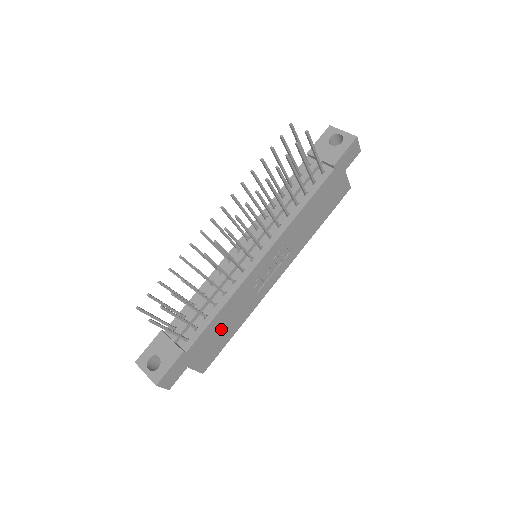
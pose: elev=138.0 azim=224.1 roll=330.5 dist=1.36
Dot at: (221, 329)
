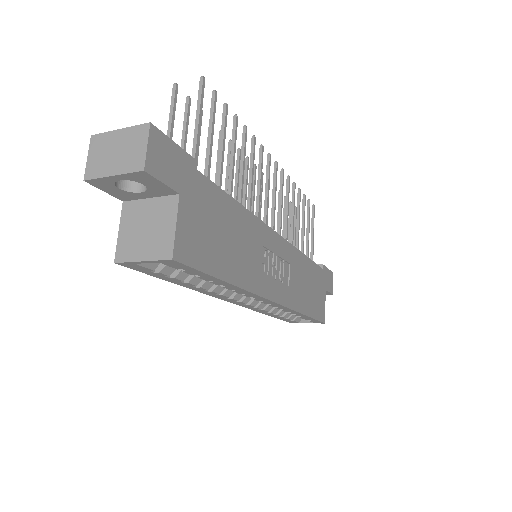
Dot at: (225, 233)
